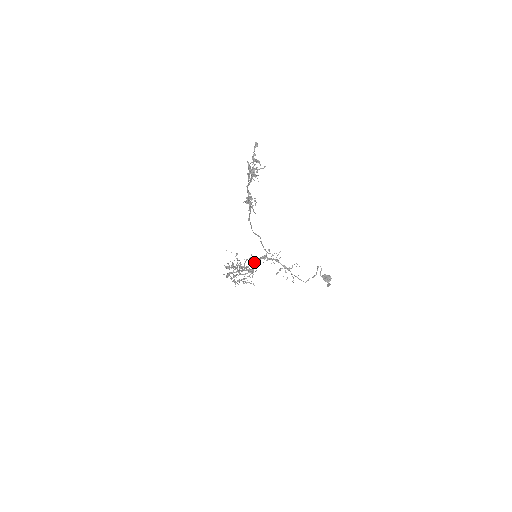
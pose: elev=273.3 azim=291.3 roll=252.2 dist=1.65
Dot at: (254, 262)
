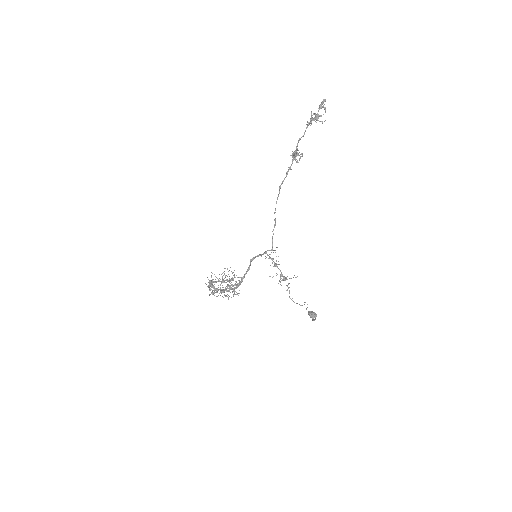
Dot at: (250, 265)
